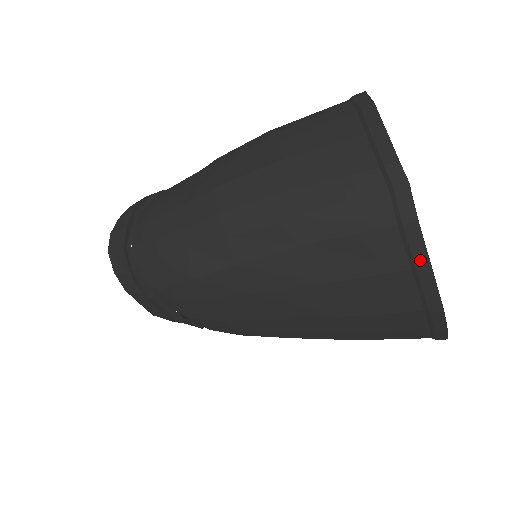
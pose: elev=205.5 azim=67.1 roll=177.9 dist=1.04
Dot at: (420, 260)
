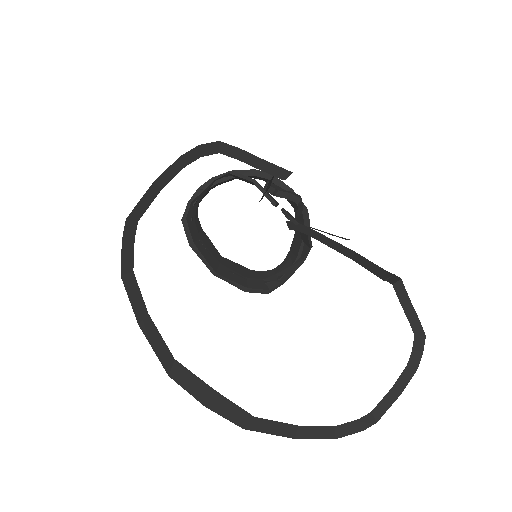
Dot at: (136, 312)
